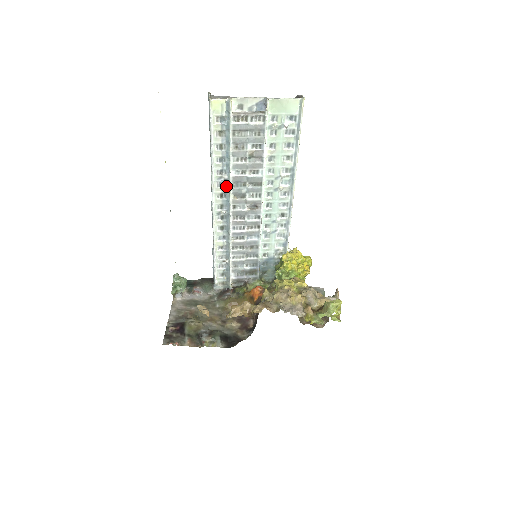
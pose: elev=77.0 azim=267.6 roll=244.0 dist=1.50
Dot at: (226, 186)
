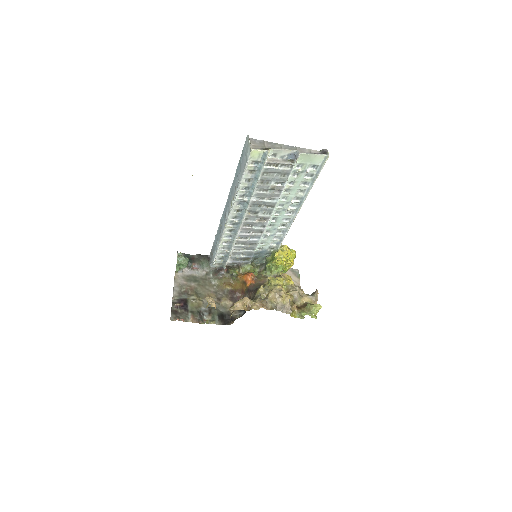
Dot at: (244, 205)
